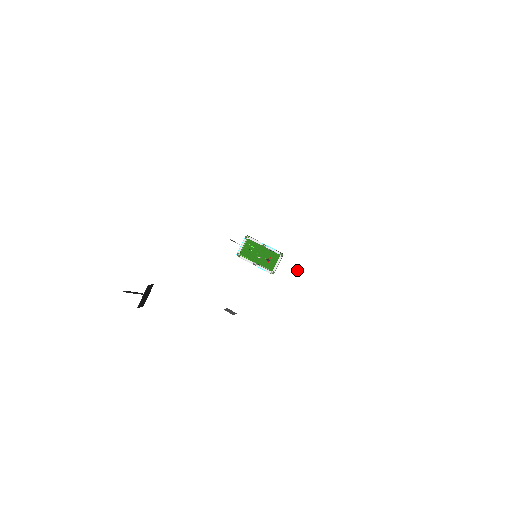
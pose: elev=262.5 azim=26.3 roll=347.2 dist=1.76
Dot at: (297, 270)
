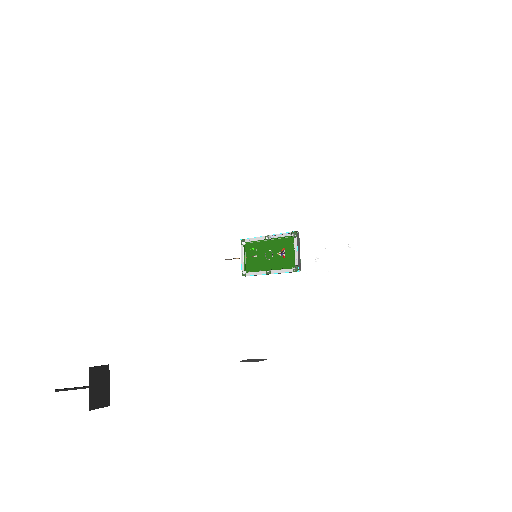
Dot at: (336, 245)
